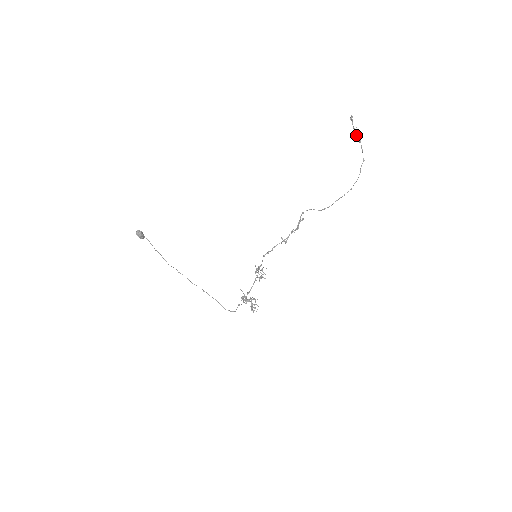
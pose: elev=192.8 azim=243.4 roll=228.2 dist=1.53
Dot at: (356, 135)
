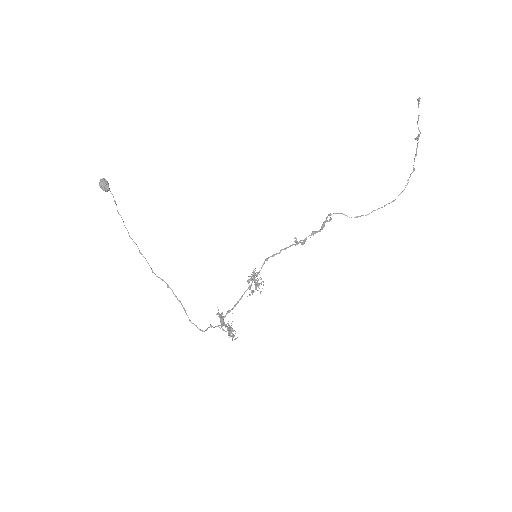
Dot at: occluded
